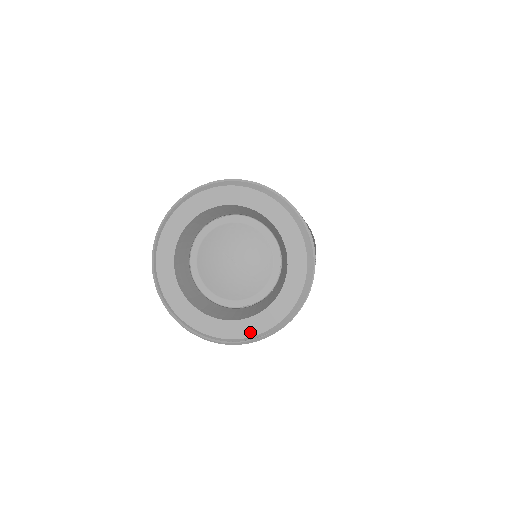
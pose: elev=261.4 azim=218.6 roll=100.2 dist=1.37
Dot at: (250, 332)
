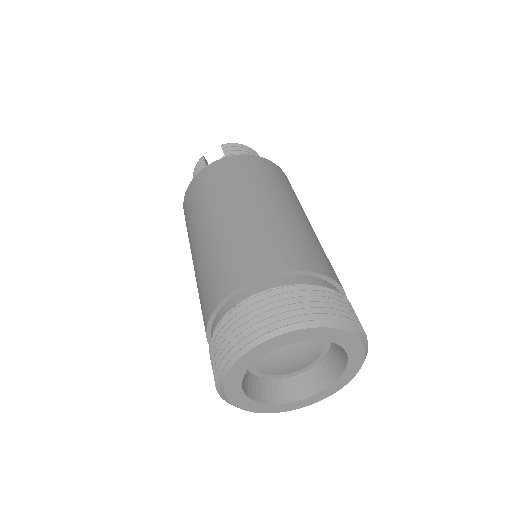
Dot at: (284, 410)
